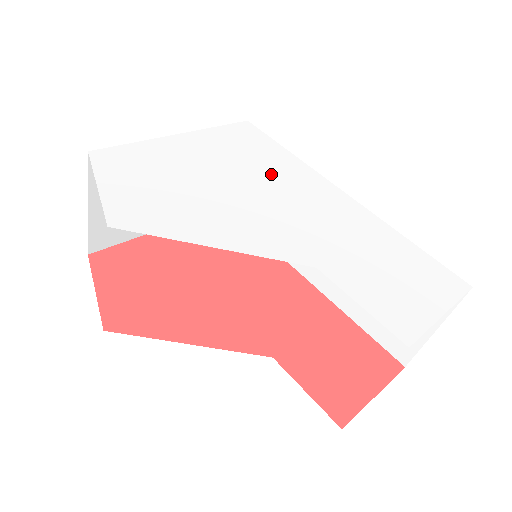
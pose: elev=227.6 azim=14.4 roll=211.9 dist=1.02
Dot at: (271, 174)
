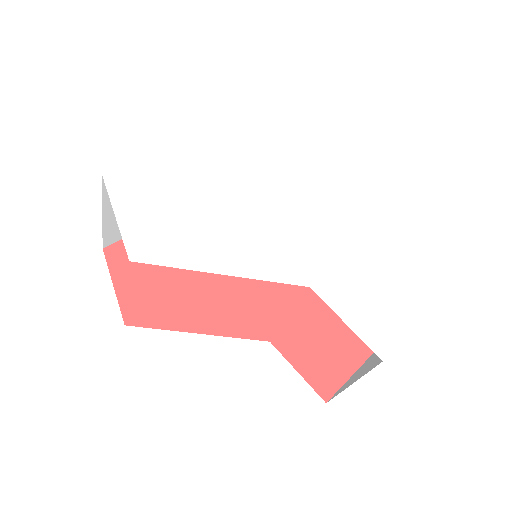
Dot at: (270, 182)
